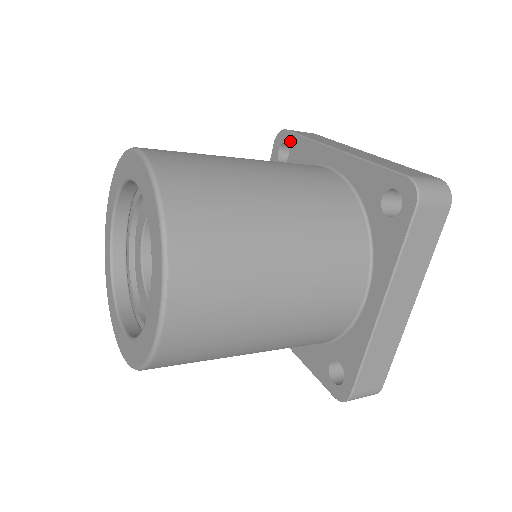
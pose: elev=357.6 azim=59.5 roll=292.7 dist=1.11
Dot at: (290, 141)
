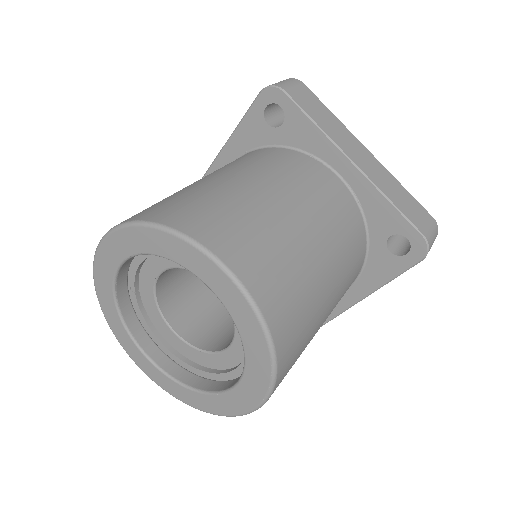
Dot at: (289, 110)
